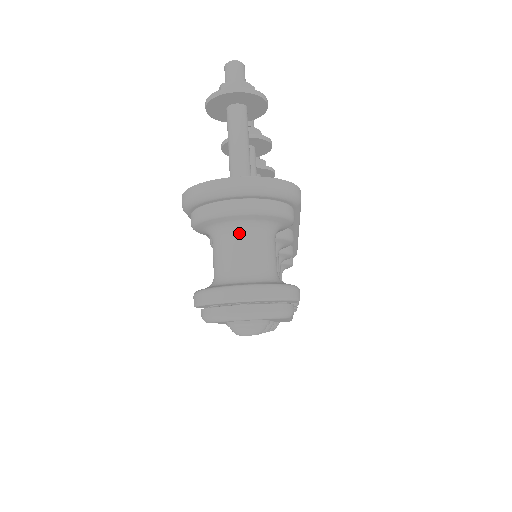
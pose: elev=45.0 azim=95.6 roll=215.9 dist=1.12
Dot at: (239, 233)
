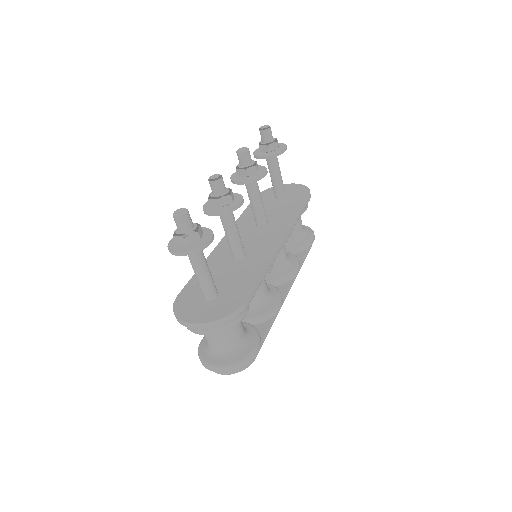
Dot at: occluded
